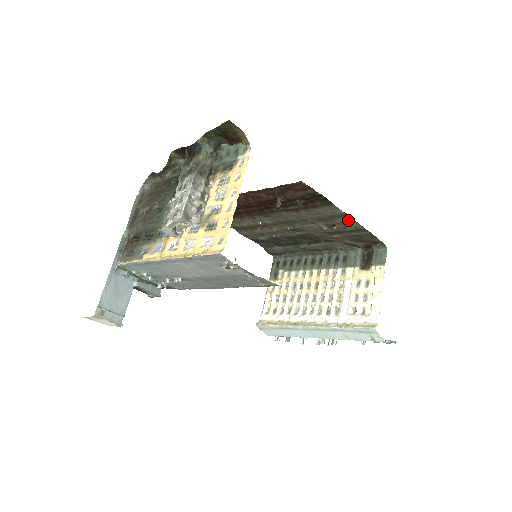
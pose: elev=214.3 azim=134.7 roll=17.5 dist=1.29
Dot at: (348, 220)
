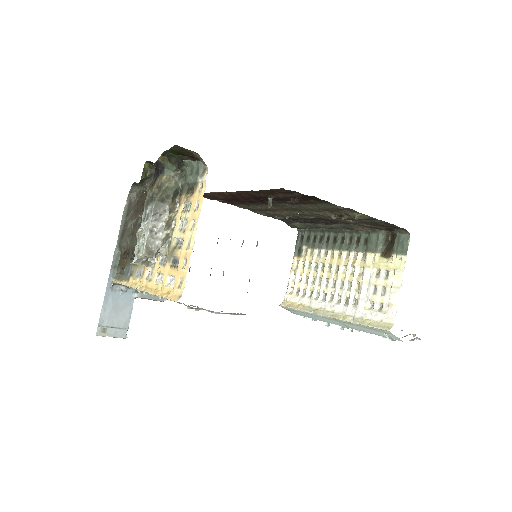
Dot at: (354, 213)
